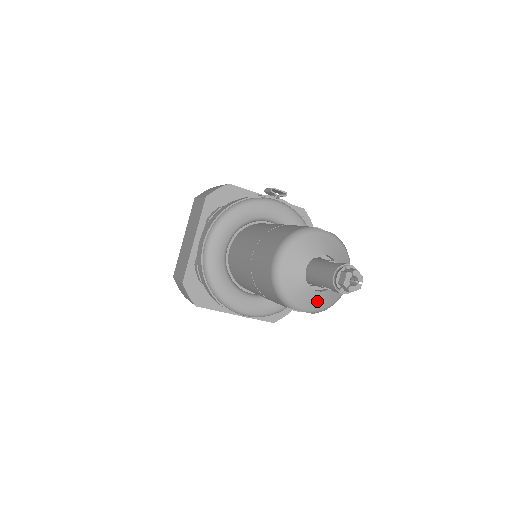
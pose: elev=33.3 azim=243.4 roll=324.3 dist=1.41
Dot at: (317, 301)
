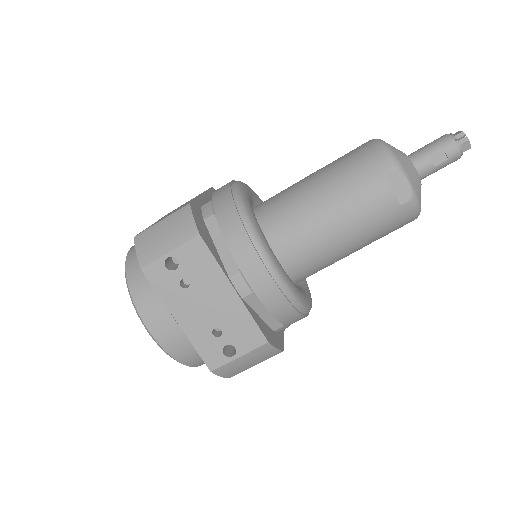
Dot at: (416, 182)
